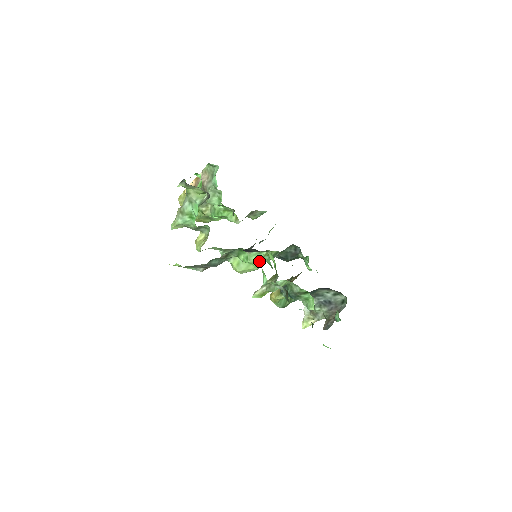
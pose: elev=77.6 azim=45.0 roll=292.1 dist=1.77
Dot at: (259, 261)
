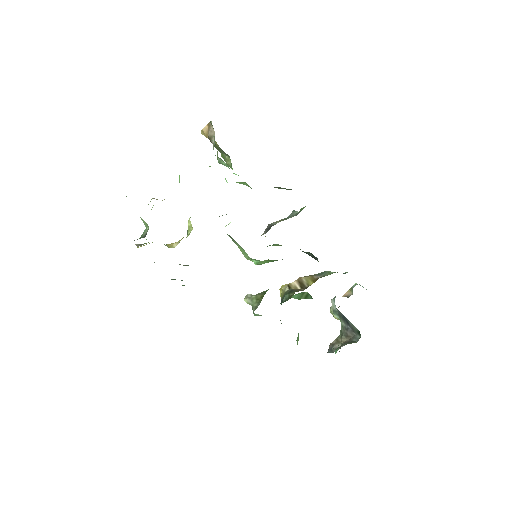
Dot at: (258, 263)
